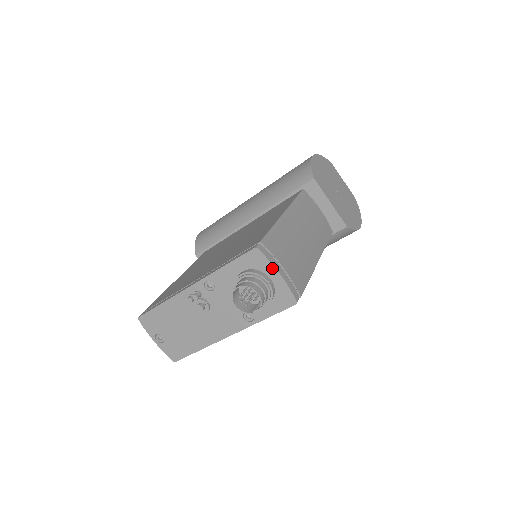
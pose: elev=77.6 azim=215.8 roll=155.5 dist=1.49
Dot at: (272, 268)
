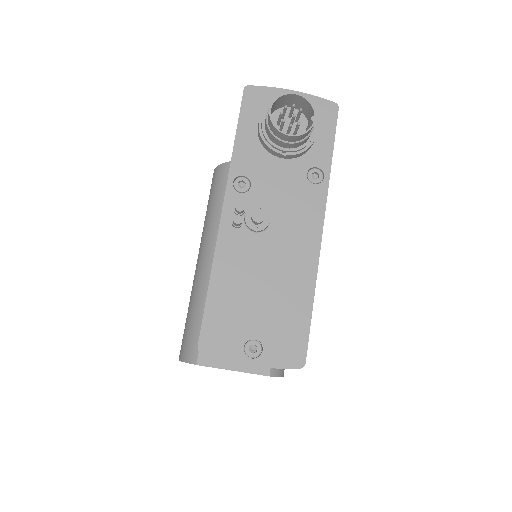
Dot at: (280, 92)
